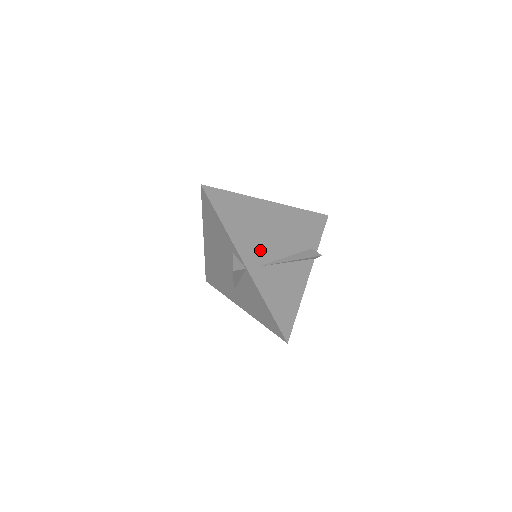
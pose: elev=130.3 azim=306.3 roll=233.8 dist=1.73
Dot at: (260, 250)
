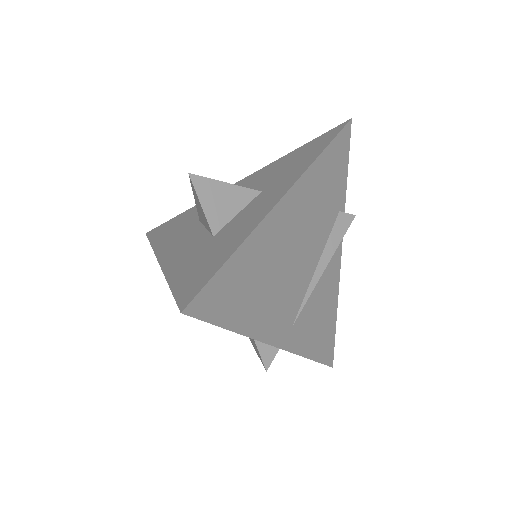
Dot at: (288, 301)
